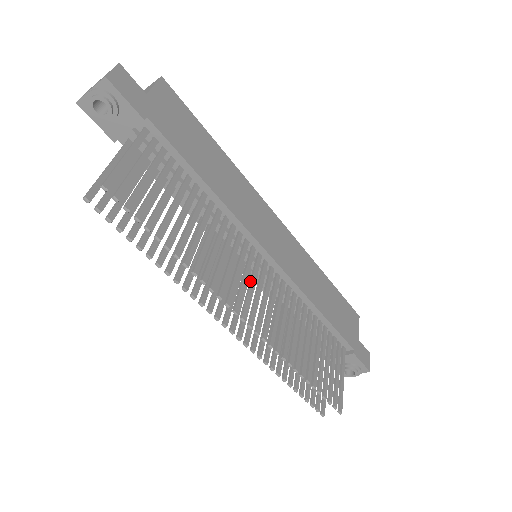
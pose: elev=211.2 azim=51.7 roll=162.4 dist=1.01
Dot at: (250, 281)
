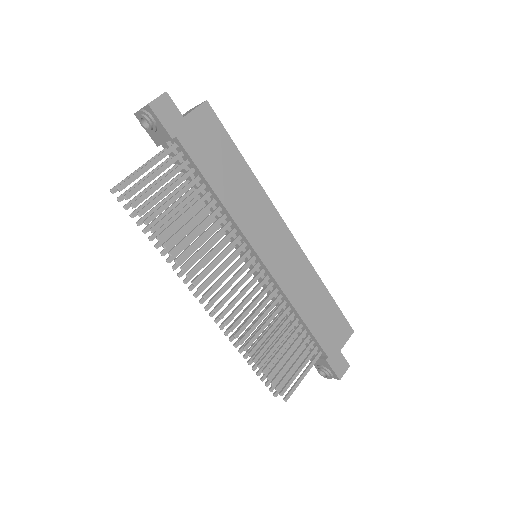
Dot at: (233, 276)
